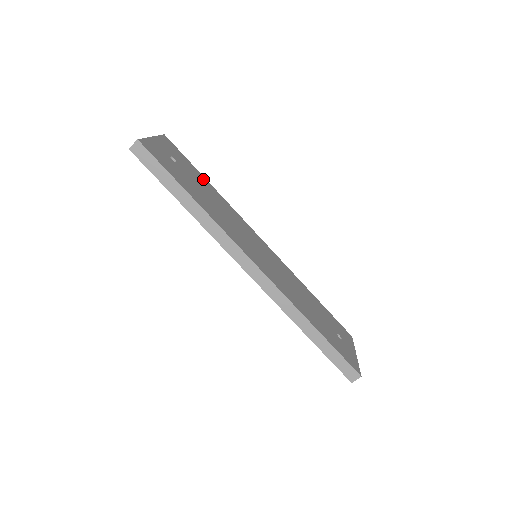
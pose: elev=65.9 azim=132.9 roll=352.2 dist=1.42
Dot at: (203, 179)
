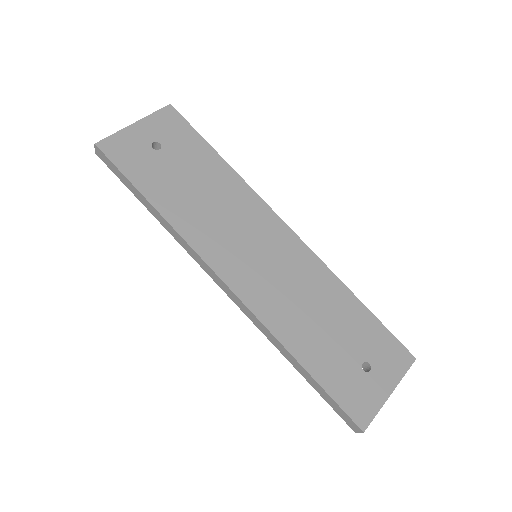
Dot at: (209, 156)
